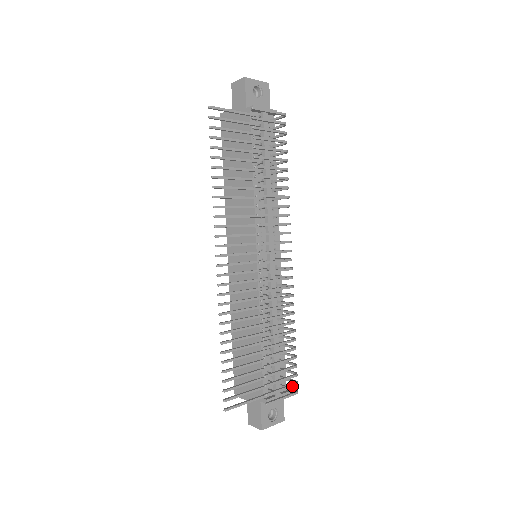
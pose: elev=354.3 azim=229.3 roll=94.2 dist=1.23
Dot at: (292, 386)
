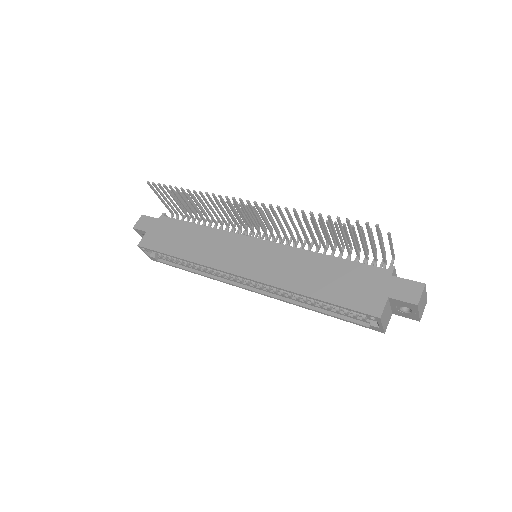
Dot at: occluded
